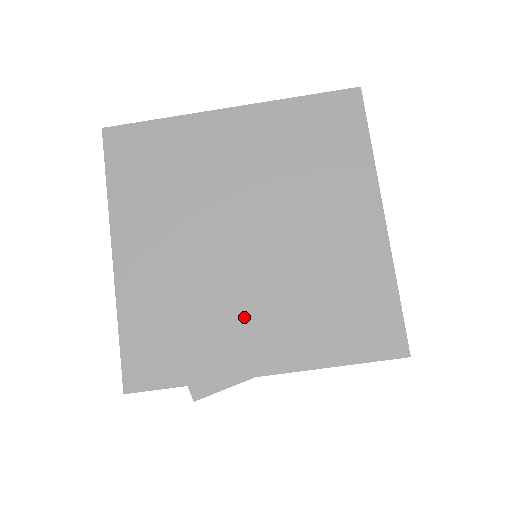
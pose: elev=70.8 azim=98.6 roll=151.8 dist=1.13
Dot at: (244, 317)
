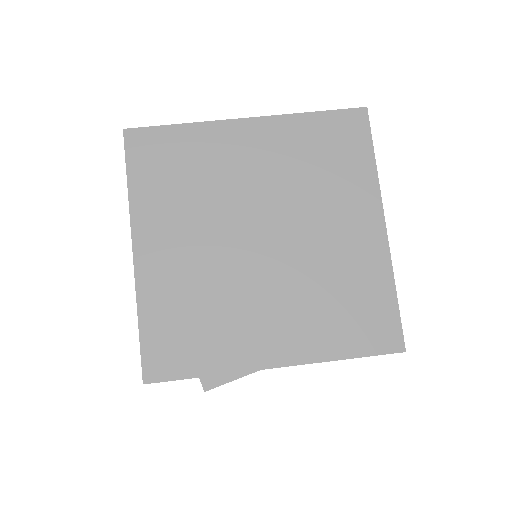
Dot at: (258, 314)
